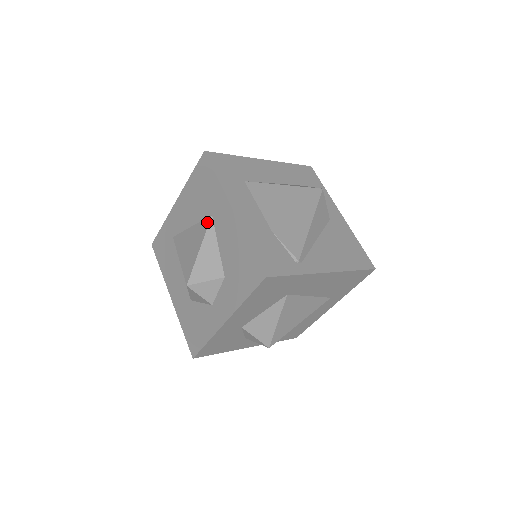
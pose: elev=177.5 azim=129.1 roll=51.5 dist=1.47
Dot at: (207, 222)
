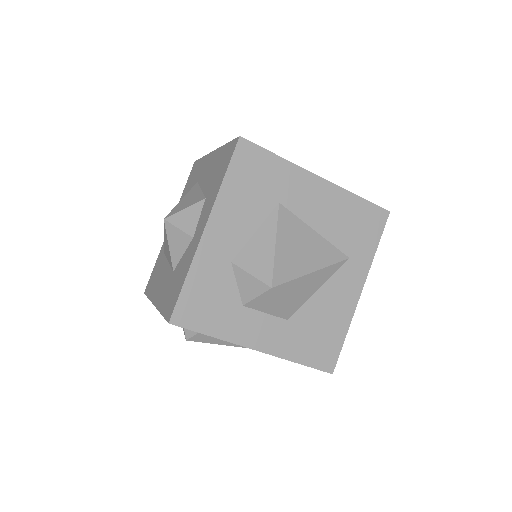
Dot at: occluded
